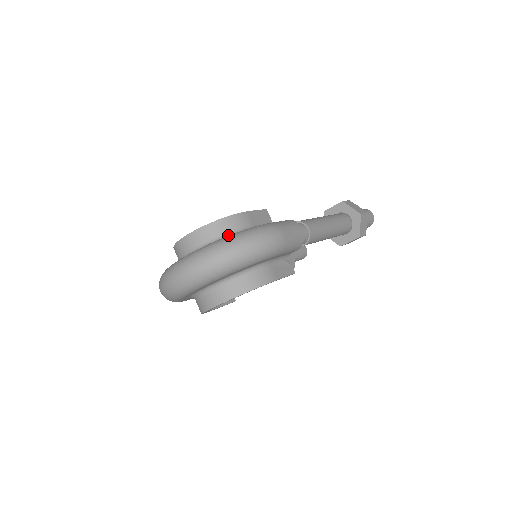
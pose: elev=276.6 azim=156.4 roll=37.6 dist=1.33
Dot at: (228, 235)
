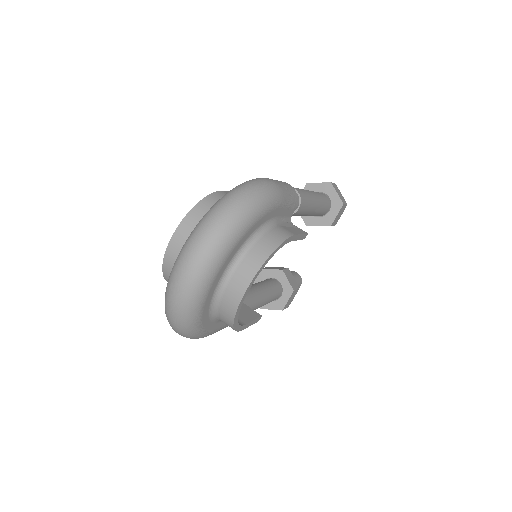
Dot at: occluded
